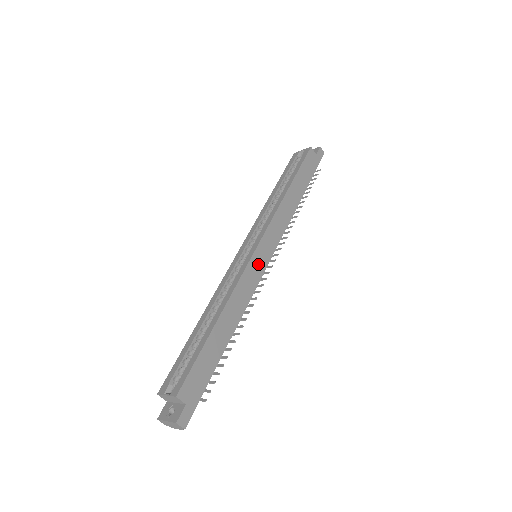
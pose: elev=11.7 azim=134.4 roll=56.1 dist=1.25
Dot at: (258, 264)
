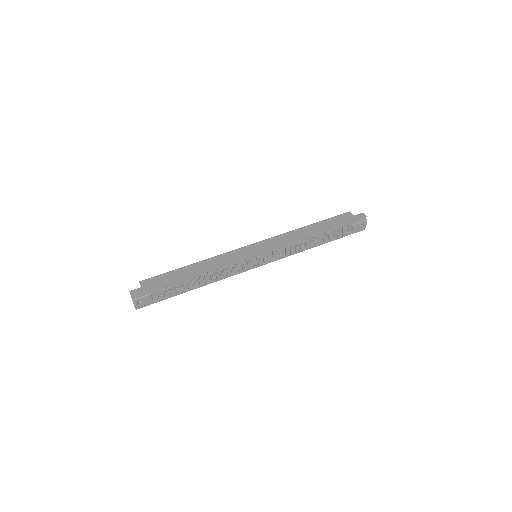
Dot at: (245, 252)
